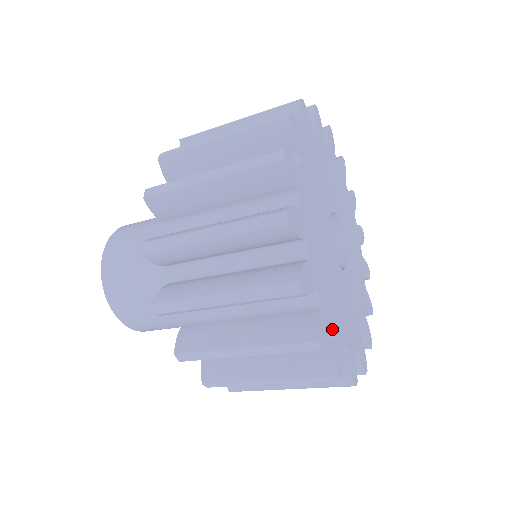
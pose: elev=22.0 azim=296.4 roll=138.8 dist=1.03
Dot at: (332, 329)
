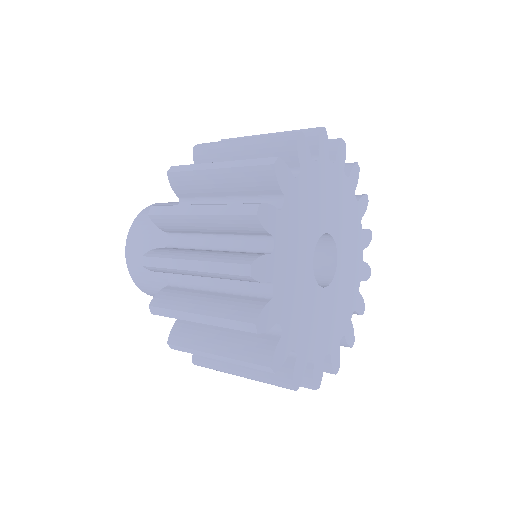
Dot at: (280, 325)
